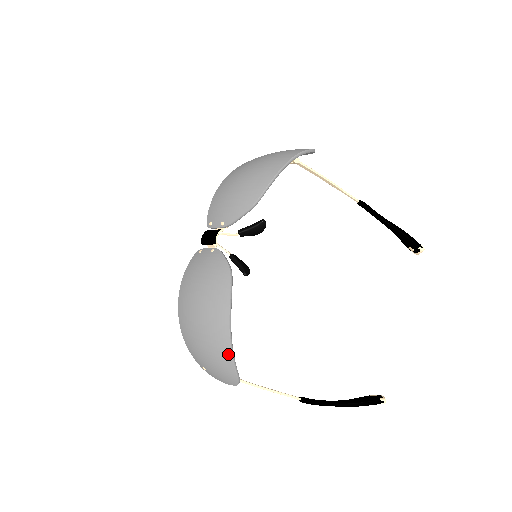
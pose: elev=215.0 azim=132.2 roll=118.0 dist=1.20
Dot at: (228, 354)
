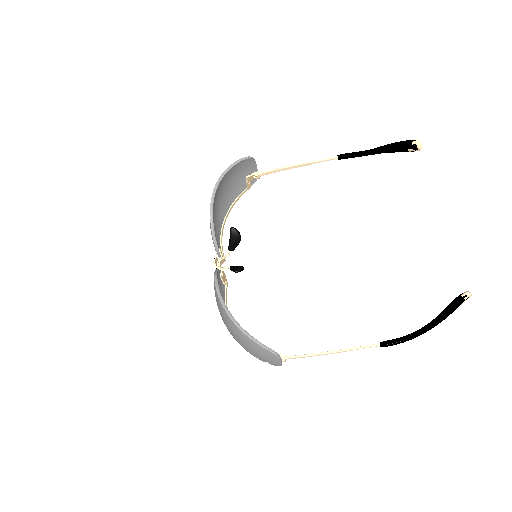
Dot at: (242, 333)
